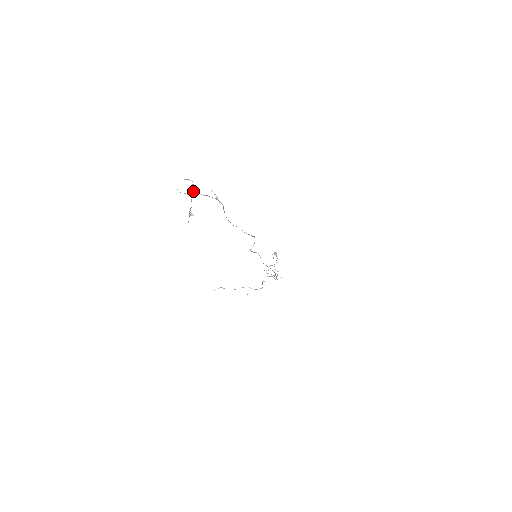
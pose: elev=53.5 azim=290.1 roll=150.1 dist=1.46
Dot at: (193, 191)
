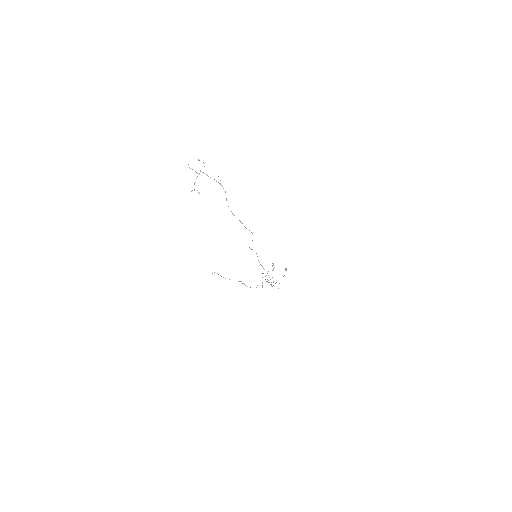
Dot at: occluded
